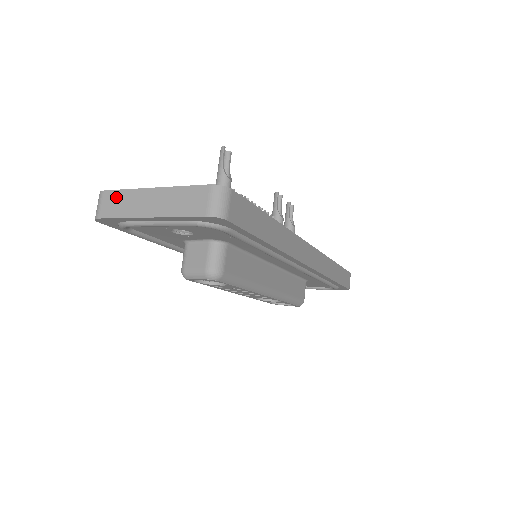
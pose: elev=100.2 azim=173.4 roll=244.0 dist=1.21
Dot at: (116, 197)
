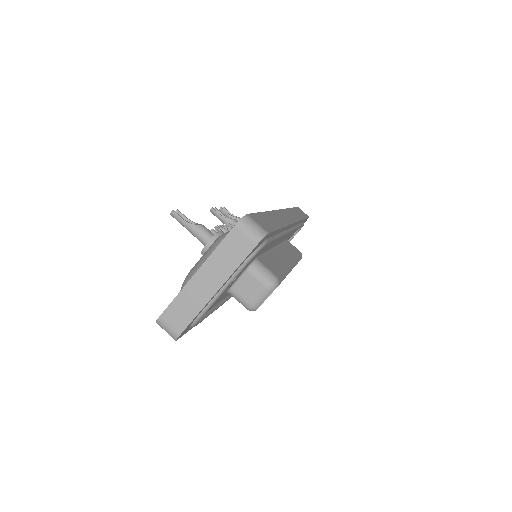
Dot at: (175, 309)
